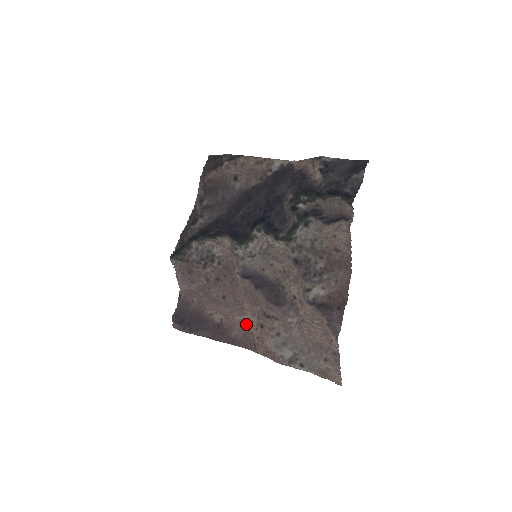
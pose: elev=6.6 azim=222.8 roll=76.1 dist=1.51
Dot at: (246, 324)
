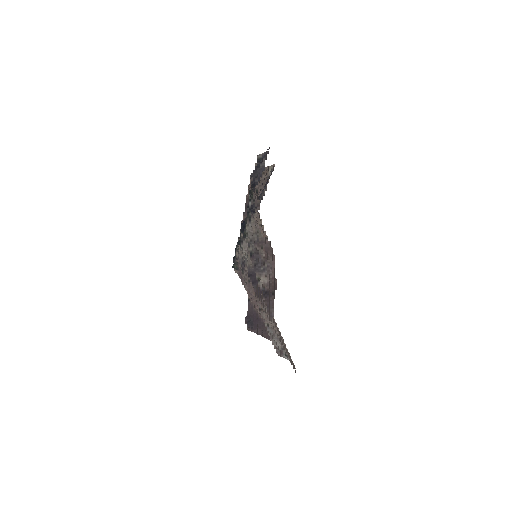
Dot at: occluded
